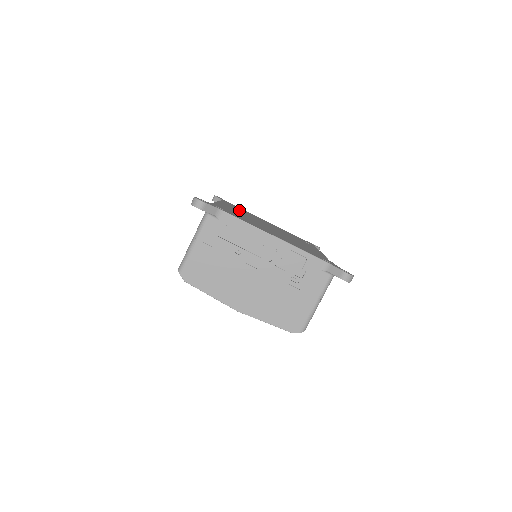
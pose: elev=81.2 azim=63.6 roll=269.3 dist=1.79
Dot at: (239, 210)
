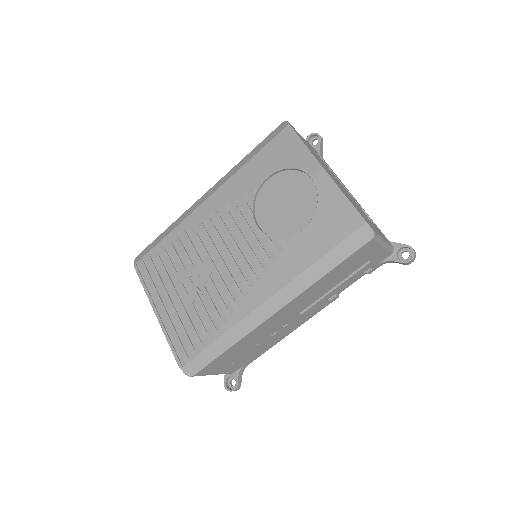
Dot at: occluded
